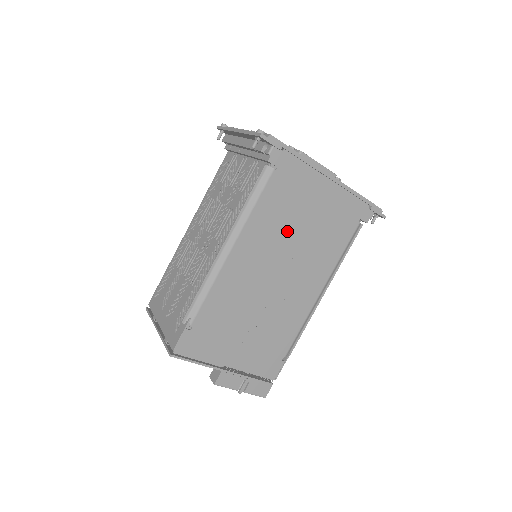
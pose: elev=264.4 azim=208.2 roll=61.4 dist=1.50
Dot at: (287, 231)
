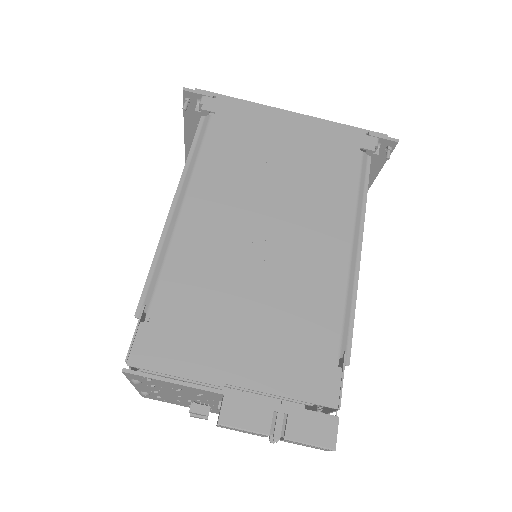
Dot at: (257, 174)
